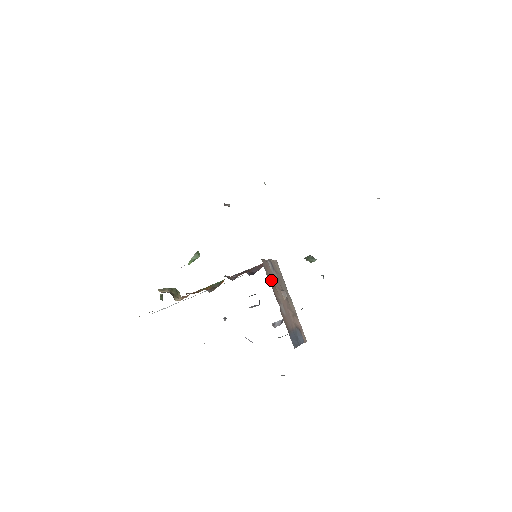
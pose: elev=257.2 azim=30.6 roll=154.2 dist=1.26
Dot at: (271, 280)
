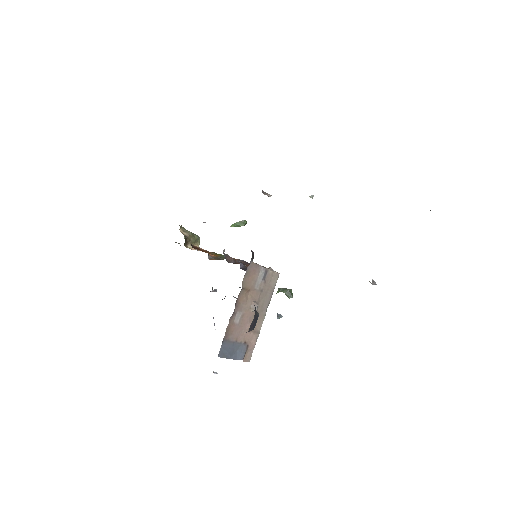
Dot at: (247, 285)
